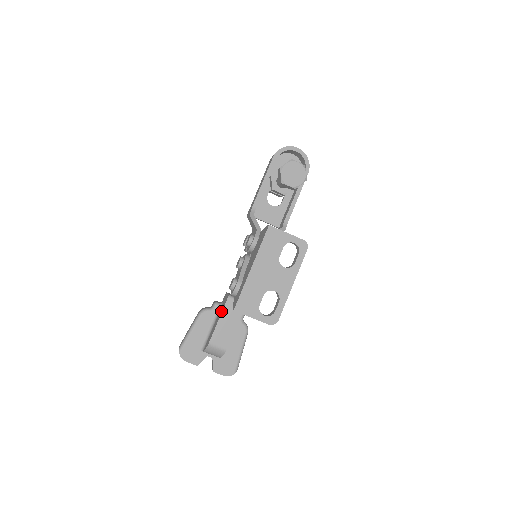
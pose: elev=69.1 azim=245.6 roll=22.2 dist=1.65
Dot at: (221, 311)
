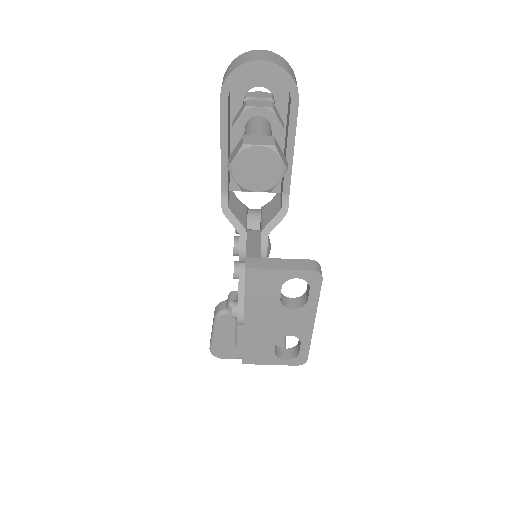
Dot at: occluded
